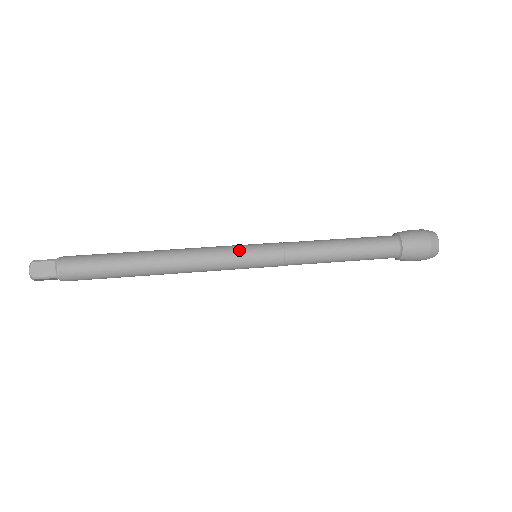
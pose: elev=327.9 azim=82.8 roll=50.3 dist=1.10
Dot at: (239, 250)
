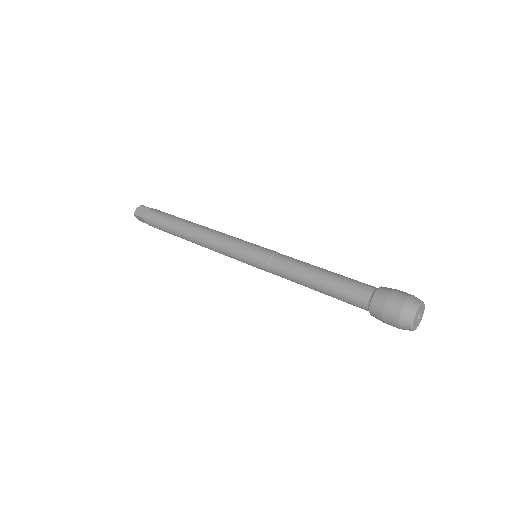
Dot at: (243, 242)
